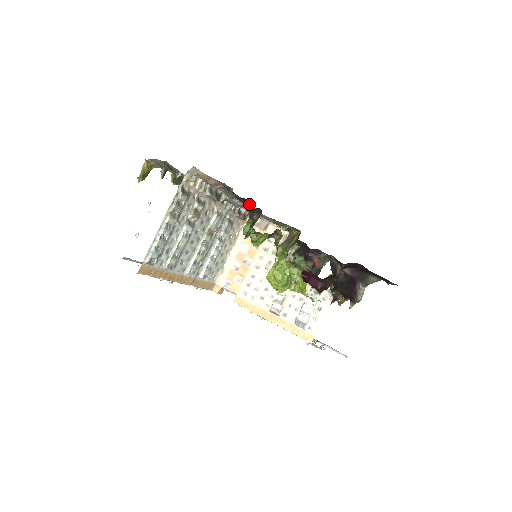
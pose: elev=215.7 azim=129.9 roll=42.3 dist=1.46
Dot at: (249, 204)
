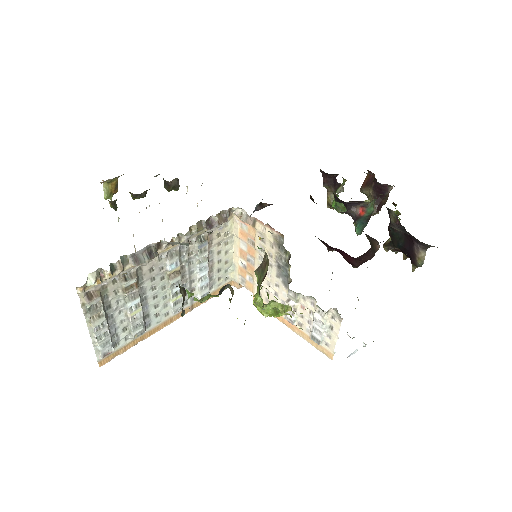
Dot at: occluded
